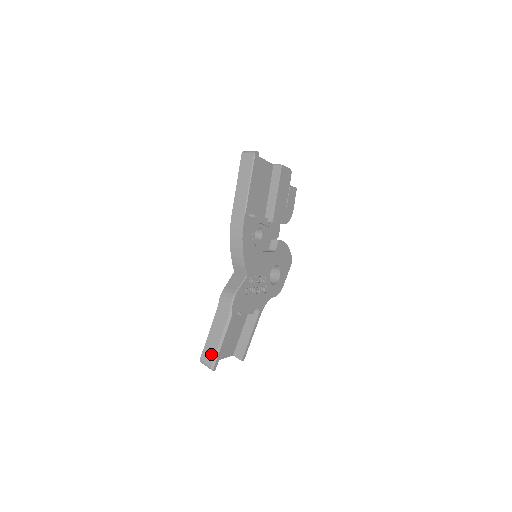
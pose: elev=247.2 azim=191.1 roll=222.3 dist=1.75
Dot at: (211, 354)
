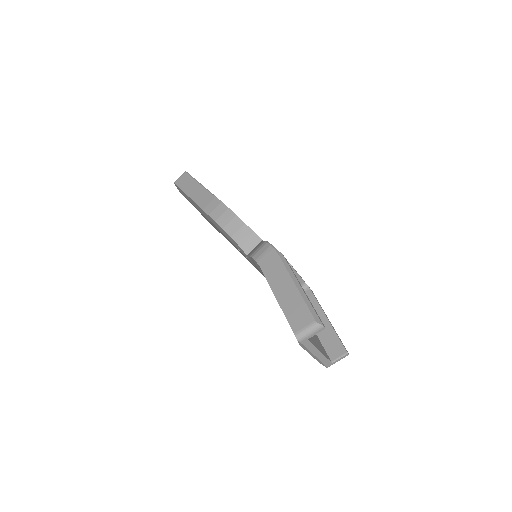
Dot at: (301, 309)
